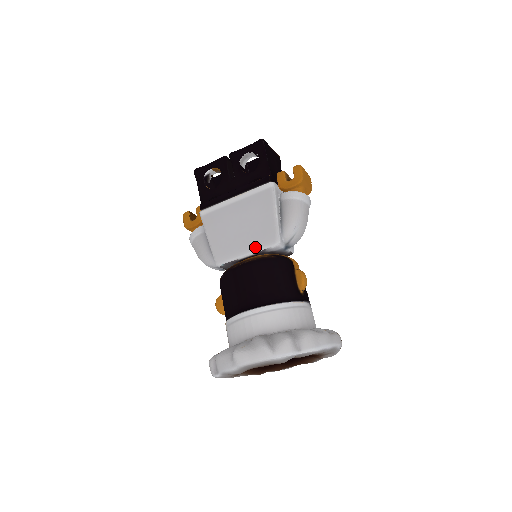
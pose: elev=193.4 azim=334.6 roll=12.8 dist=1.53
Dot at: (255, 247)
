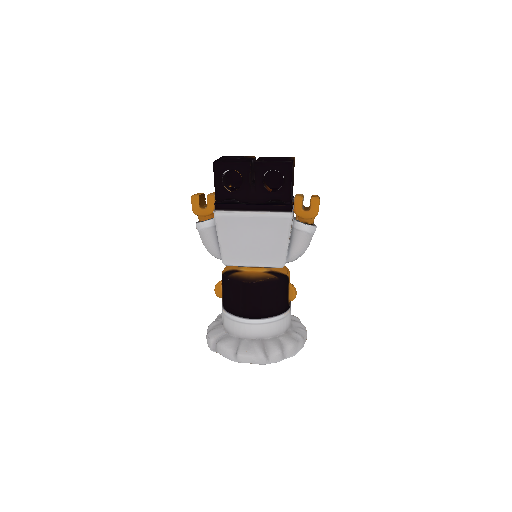
Dot at: (262, 263)
